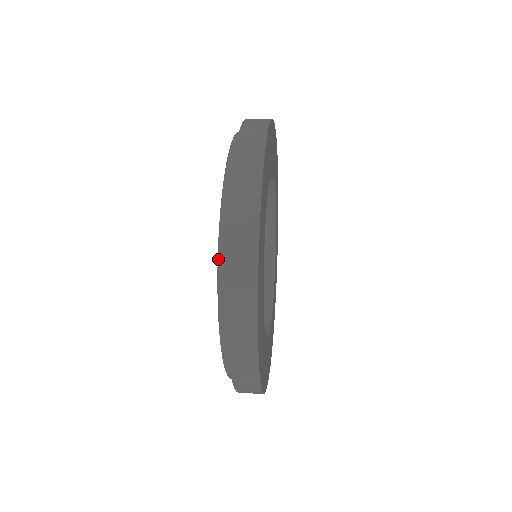
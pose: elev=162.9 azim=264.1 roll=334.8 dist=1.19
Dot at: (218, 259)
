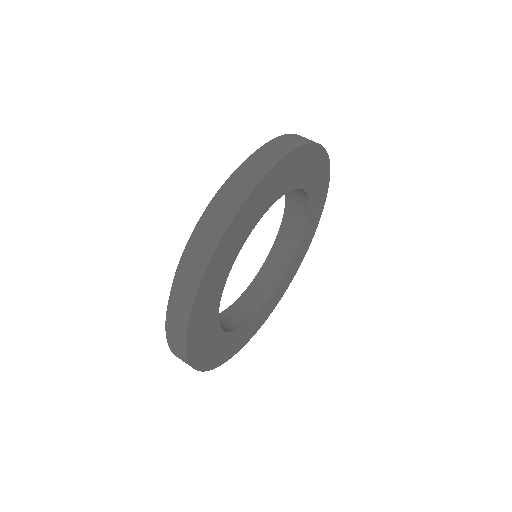
Dot at: occluded
